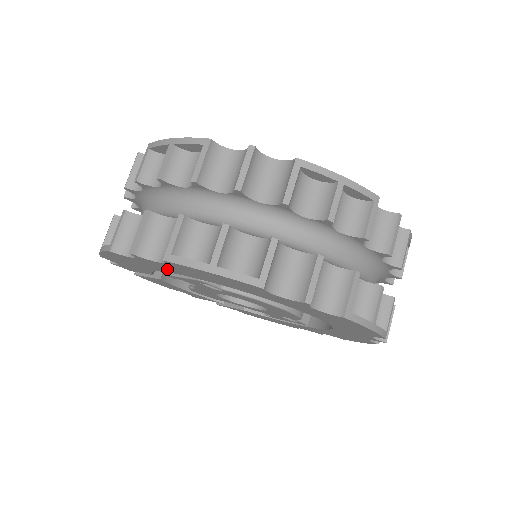
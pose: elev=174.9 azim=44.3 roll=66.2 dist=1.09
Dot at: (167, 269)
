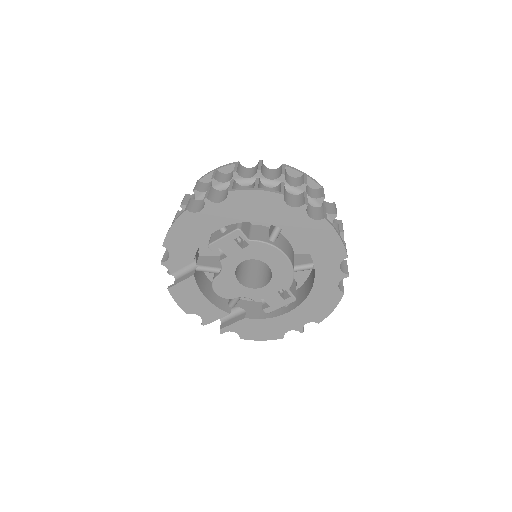
Dot at: (220, 219)
